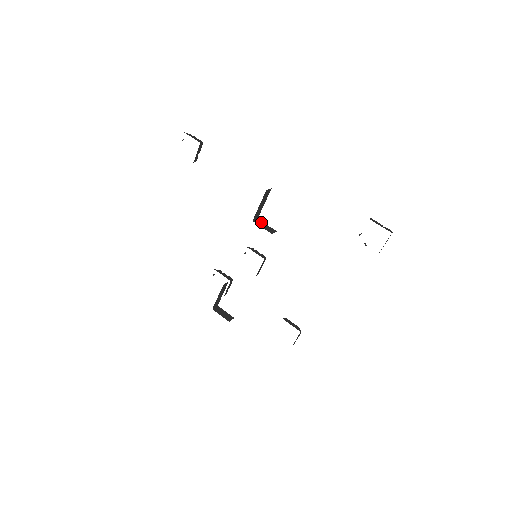
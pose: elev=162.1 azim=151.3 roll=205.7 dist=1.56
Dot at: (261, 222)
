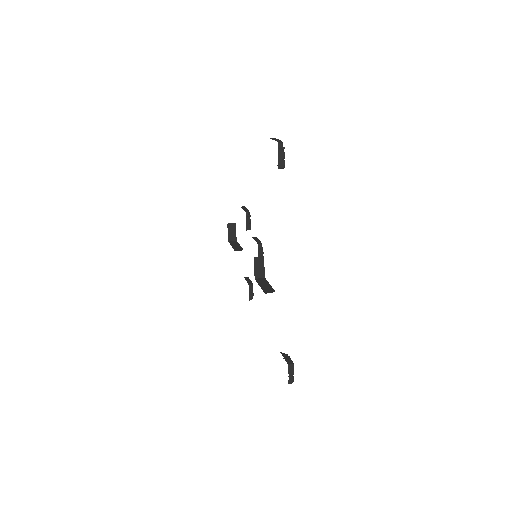
Dot at: (262, 262)
